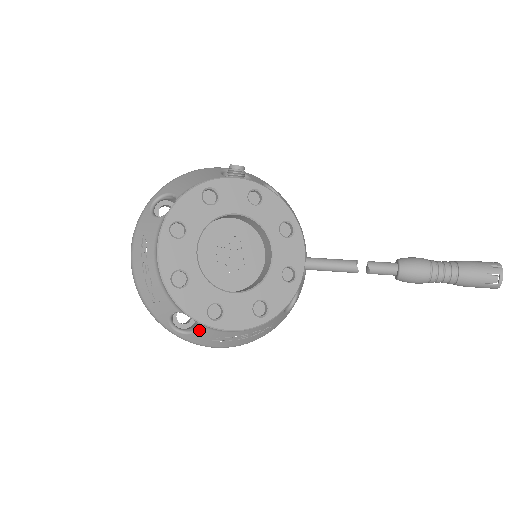
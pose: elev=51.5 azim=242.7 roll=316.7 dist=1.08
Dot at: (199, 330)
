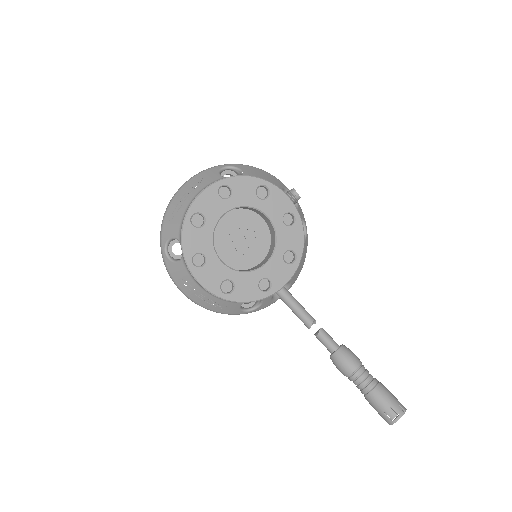
Dot at: (179, 263)
